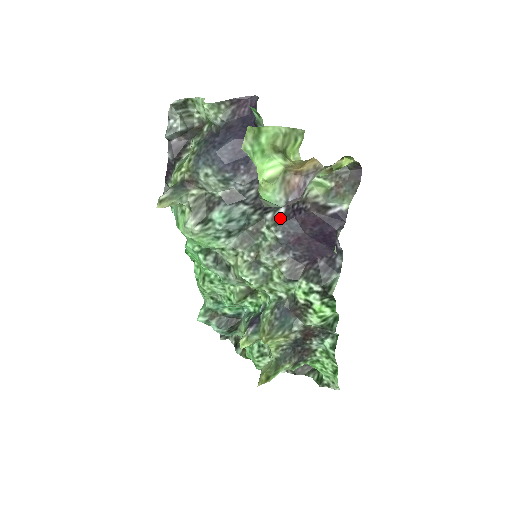
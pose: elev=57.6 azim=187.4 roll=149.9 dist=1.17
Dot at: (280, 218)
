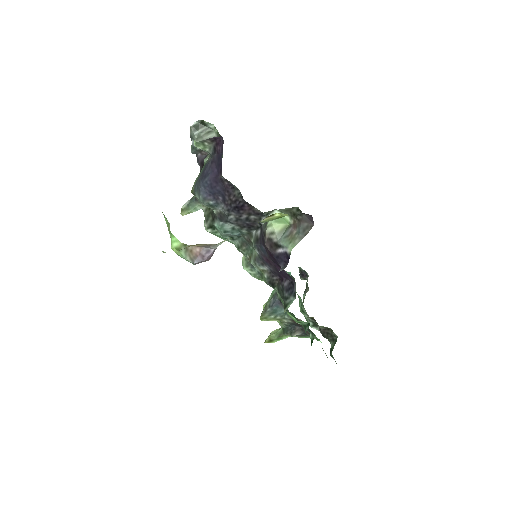
Dot at: (257, 238)
